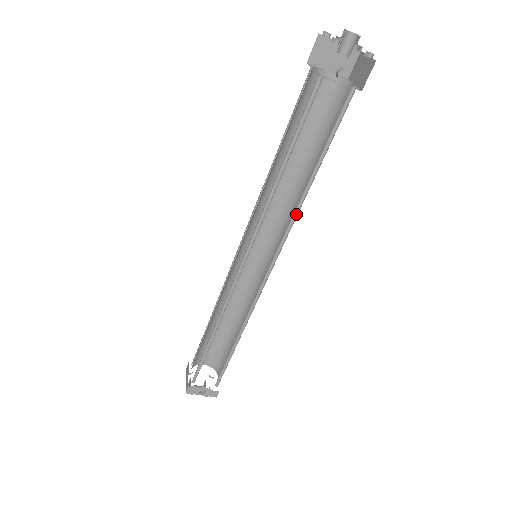
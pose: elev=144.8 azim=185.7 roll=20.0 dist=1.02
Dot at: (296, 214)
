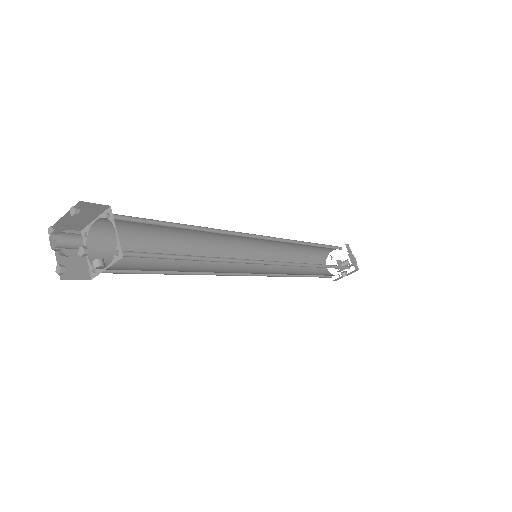
Dot at: (231, 258)
